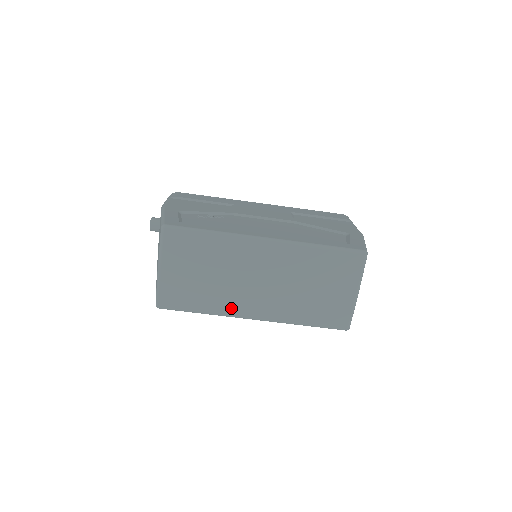
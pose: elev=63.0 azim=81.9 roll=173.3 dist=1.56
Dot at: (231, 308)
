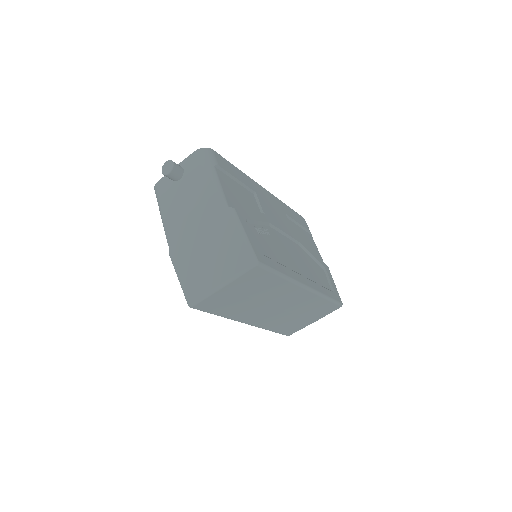
Dot at: (241, 317)
